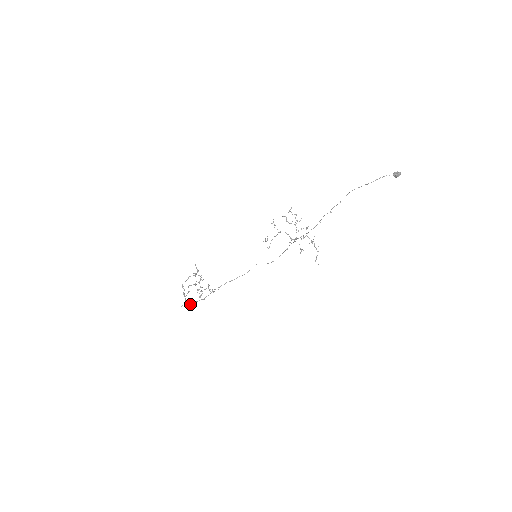
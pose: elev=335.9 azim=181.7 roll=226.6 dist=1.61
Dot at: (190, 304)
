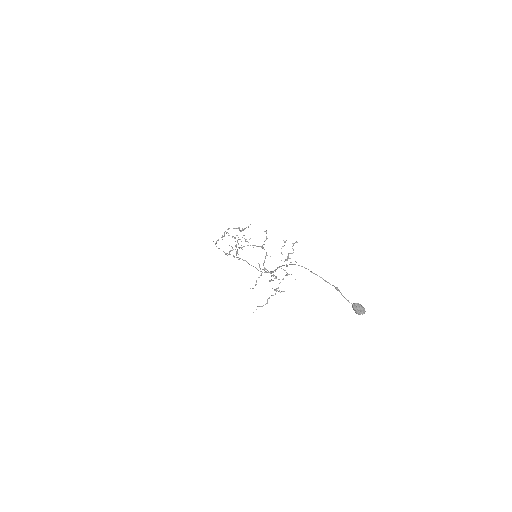
Dot at: occluded
